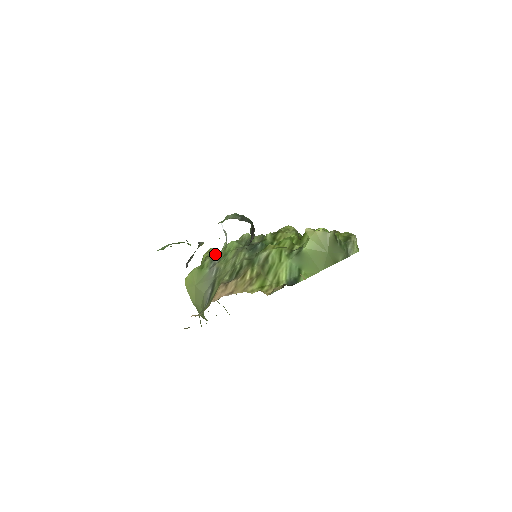
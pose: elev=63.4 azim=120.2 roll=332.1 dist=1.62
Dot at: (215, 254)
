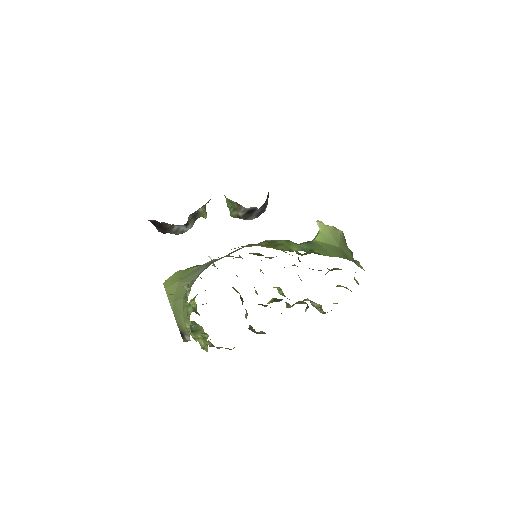
Dot at: occluded
